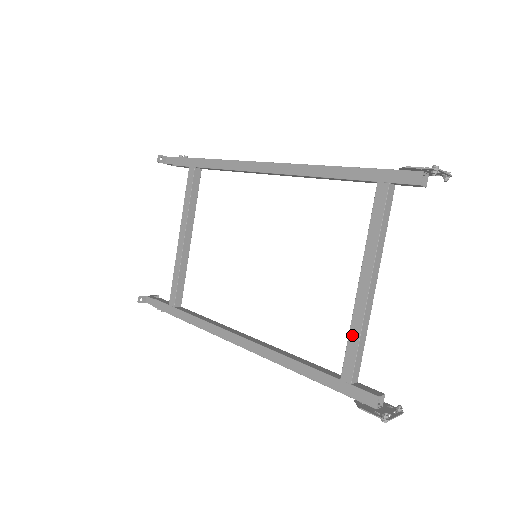
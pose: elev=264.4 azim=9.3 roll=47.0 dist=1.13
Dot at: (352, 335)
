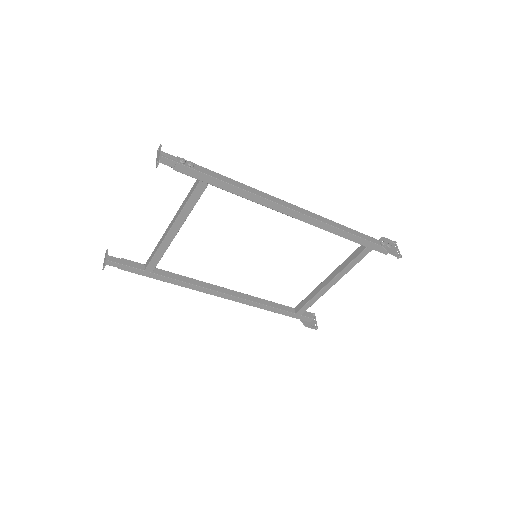
Dot at: (312, 300)
